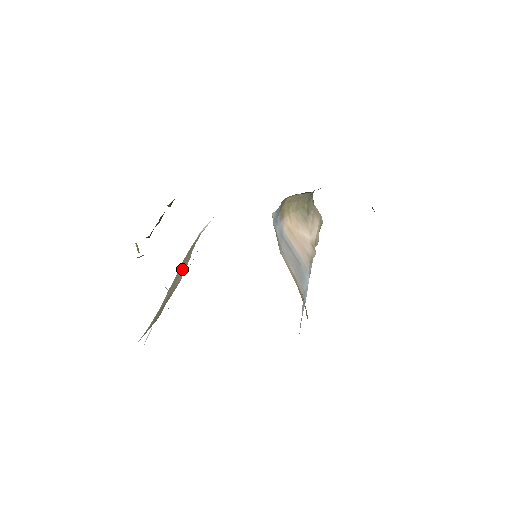
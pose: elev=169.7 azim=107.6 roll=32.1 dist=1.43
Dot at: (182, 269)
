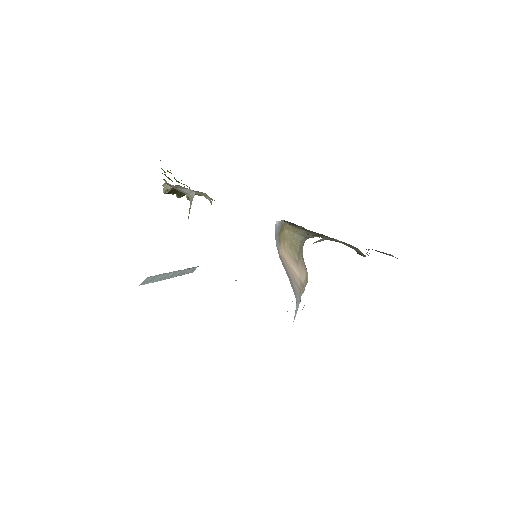
Dot at: occluded
